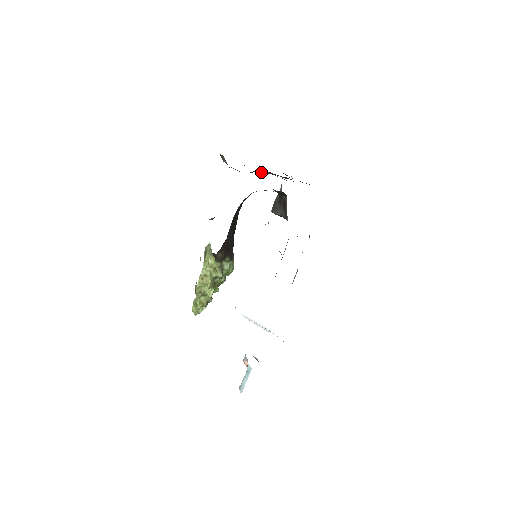
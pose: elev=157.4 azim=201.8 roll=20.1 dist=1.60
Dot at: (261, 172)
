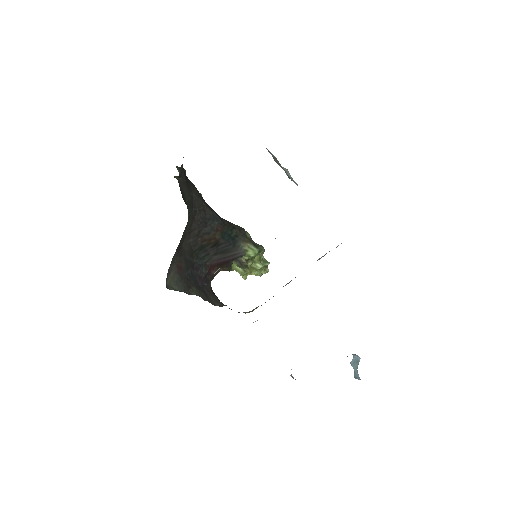
Dot at: occluded
